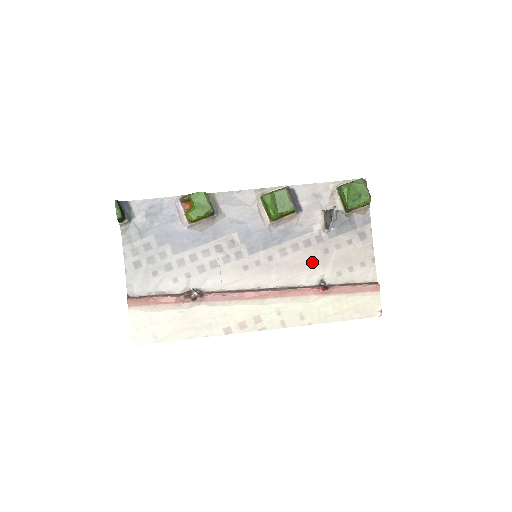
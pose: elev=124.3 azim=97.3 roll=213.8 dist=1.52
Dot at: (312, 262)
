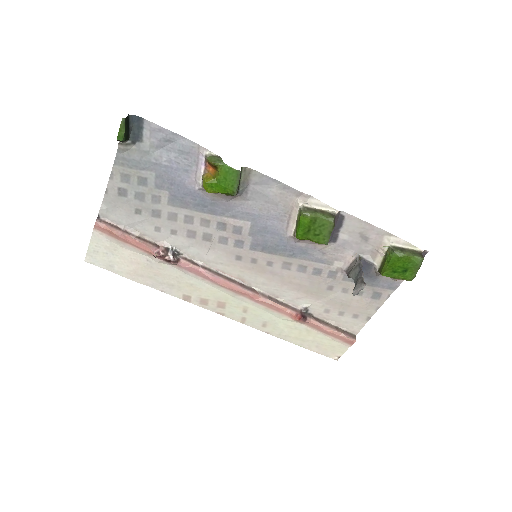
Dot at: (309, 289)
